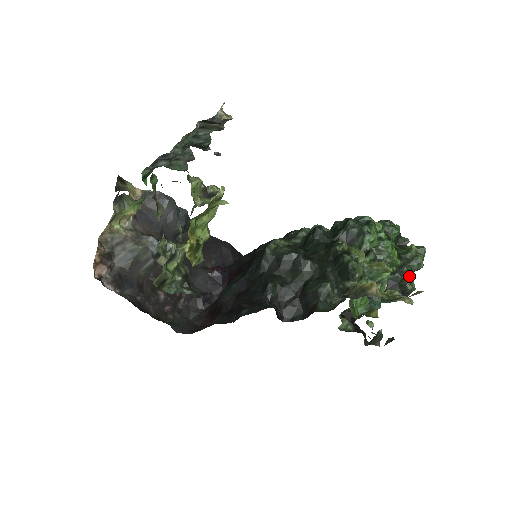
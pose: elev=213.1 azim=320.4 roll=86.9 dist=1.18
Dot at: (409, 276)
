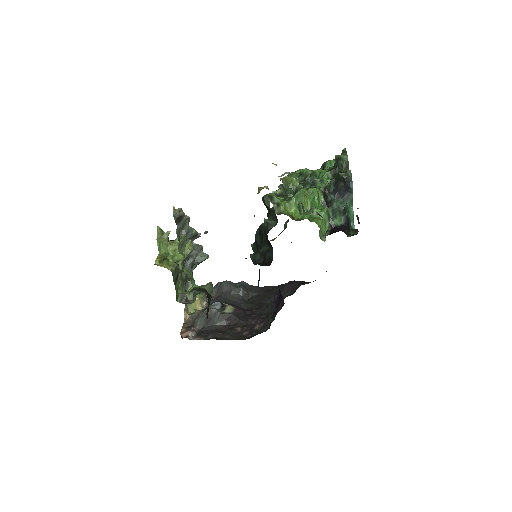
Dot at: (342, 171)
